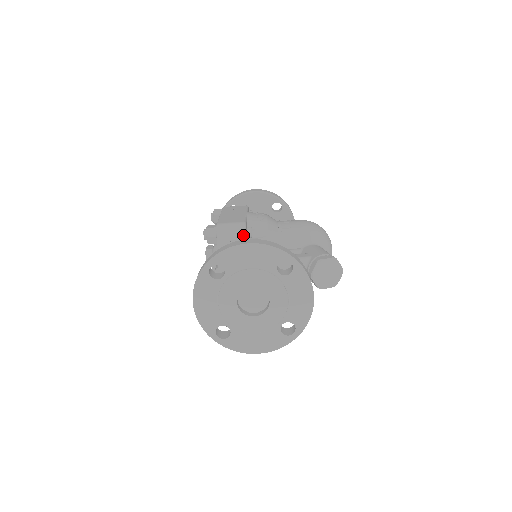
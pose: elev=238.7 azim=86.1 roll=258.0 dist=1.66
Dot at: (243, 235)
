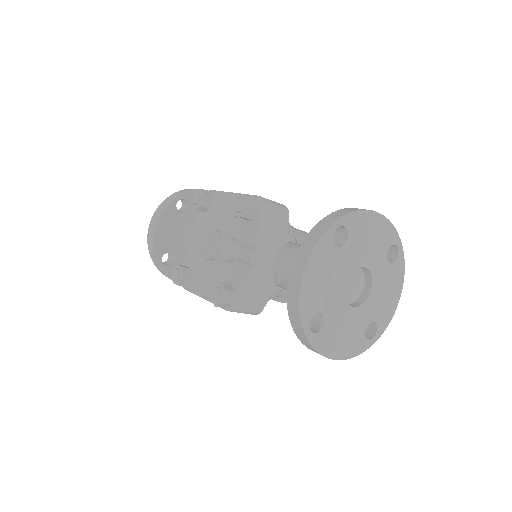
Dot at: (287, 218)
